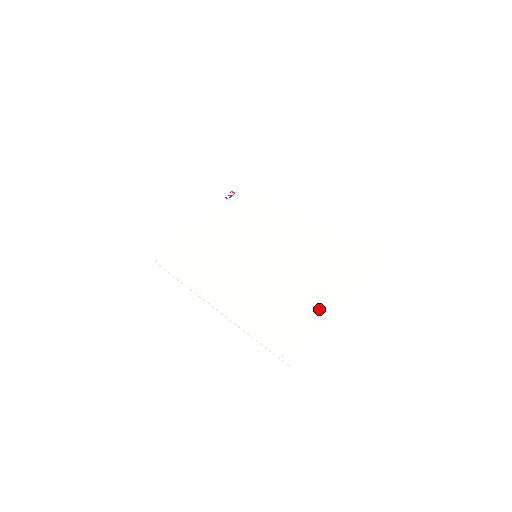
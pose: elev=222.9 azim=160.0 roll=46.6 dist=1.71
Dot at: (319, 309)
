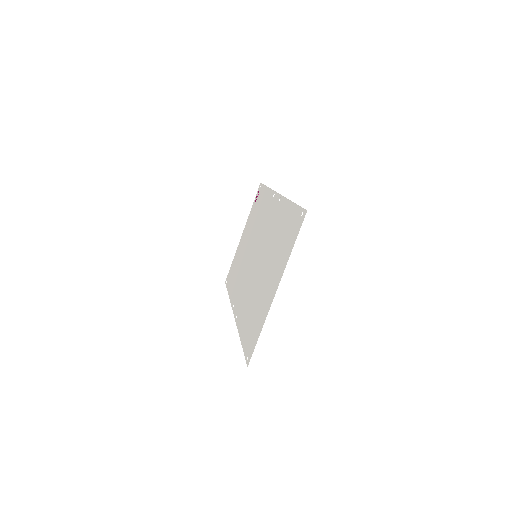
Dot at: (267, 301)
